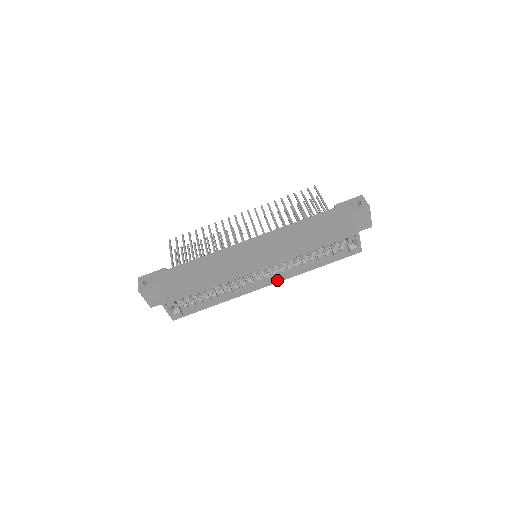
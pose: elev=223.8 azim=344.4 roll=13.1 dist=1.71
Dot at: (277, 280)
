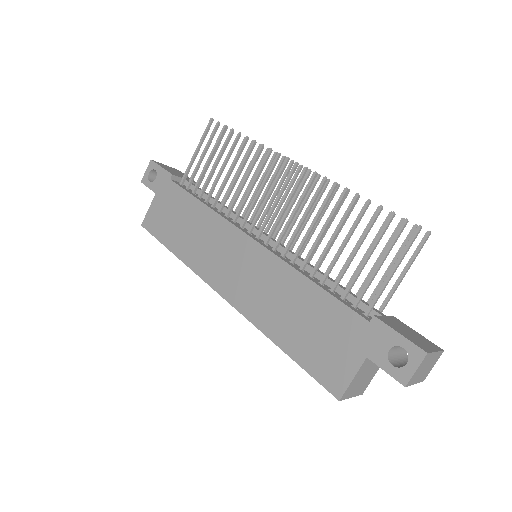
Dot at: occluded
